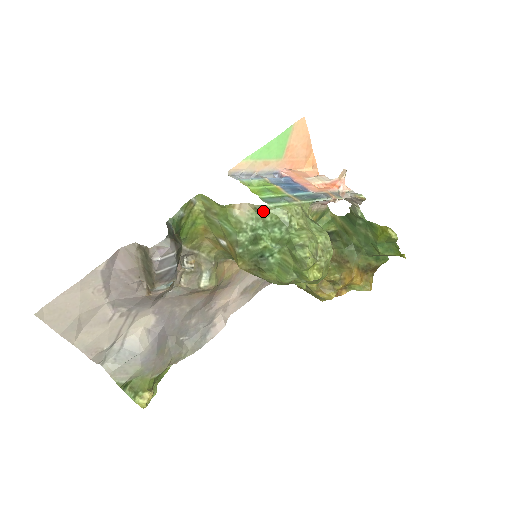
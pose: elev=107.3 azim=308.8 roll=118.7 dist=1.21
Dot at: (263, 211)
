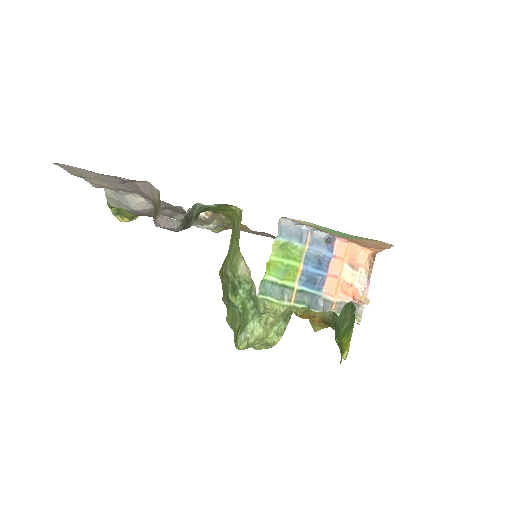
Dot at: (255, 288)
